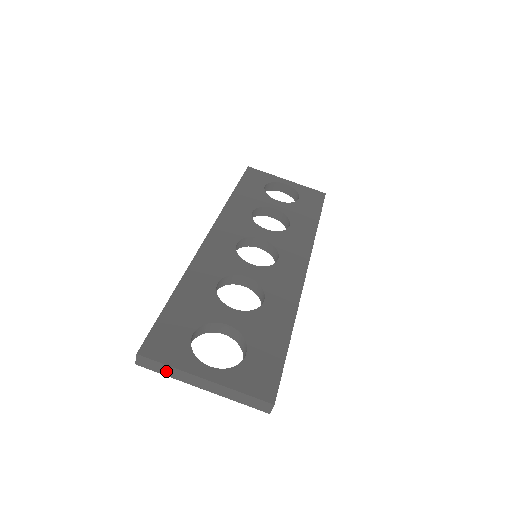
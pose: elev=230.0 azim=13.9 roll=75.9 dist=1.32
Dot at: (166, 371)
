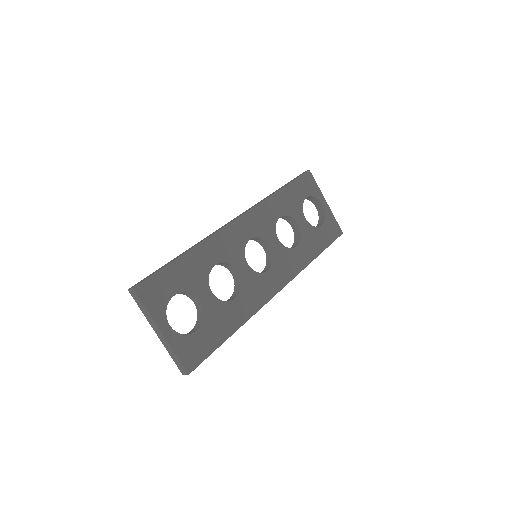
Dot at: (143, 309)
